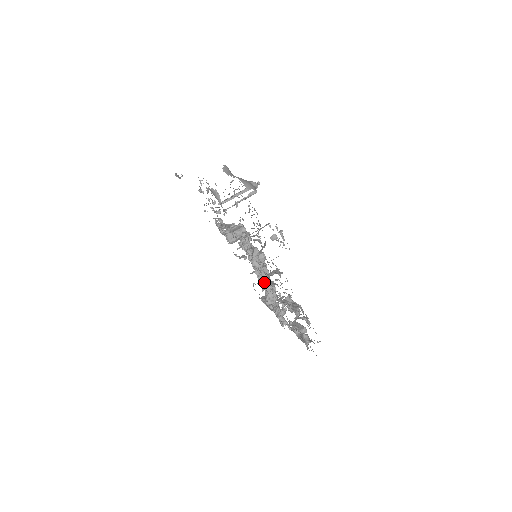
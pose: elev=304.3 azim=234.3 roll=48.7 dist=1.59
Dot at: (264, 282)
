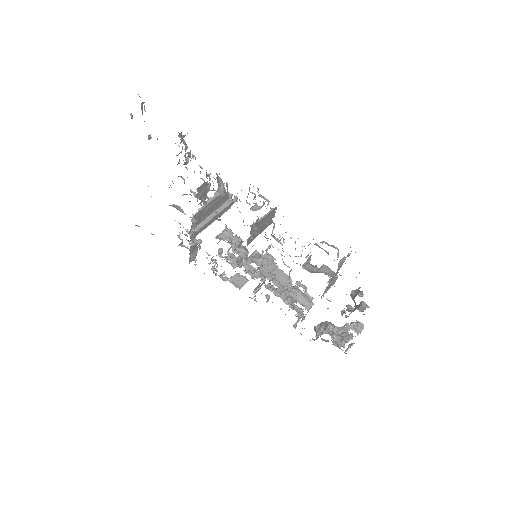
Dot at: (285, 288)
